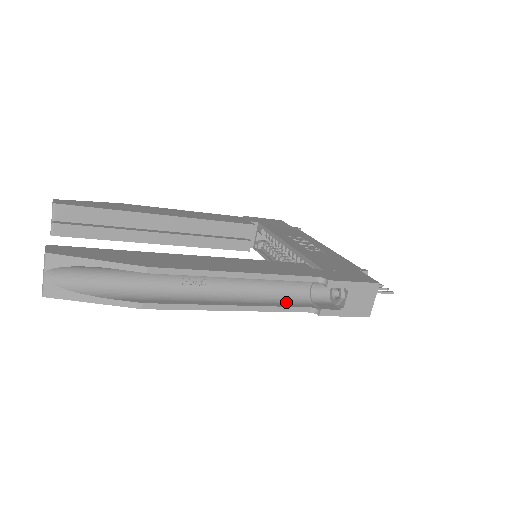
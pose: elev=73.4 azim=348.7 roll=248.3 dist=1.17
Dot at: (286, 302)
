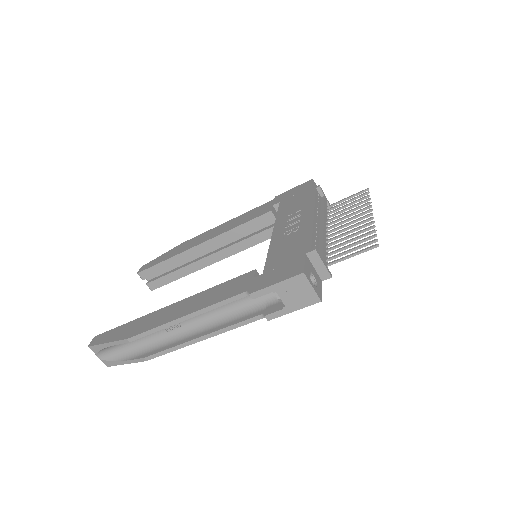
Dot at: (243, 316)
